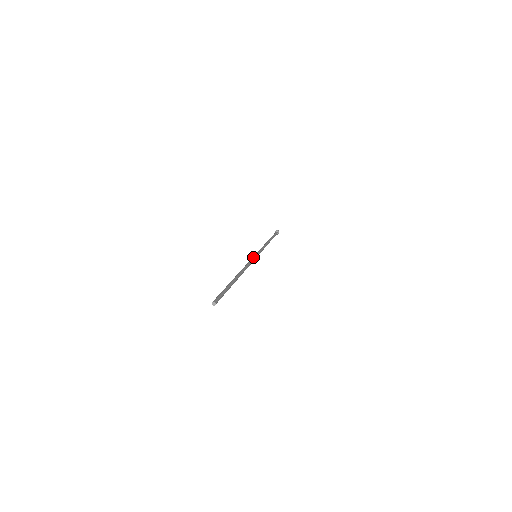
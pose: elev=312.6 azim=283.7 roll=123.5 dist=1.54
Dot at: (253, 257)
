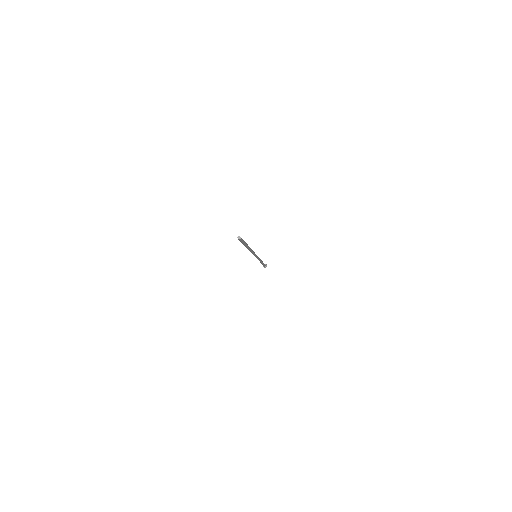
Dot at: occluded
